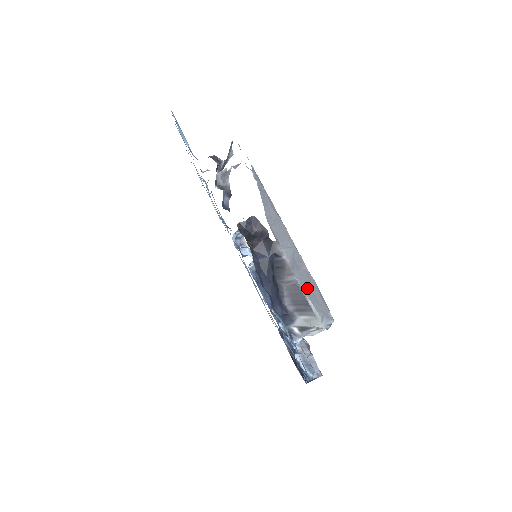
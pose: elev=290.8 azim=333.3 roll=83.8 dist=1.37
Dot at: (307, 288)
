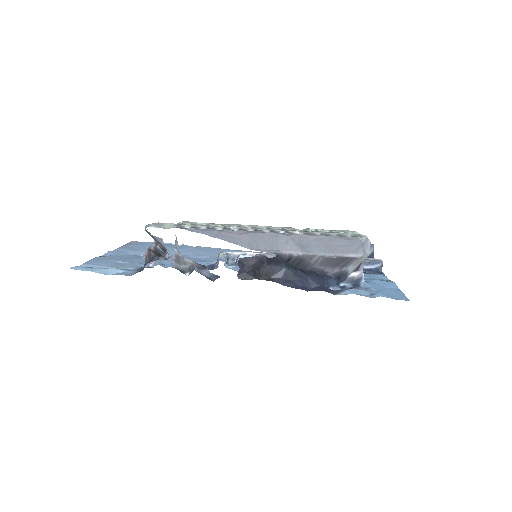
Dot at: (332, 249)
